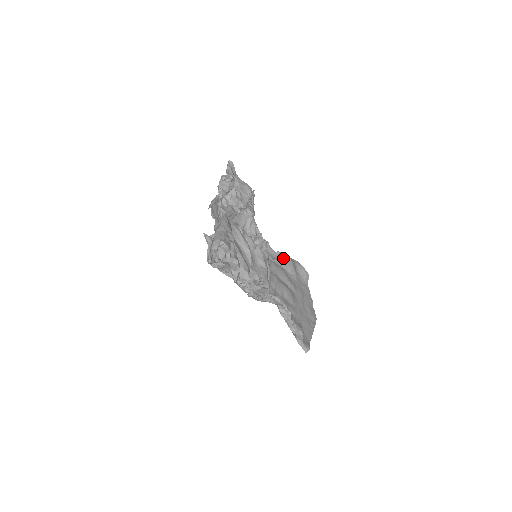
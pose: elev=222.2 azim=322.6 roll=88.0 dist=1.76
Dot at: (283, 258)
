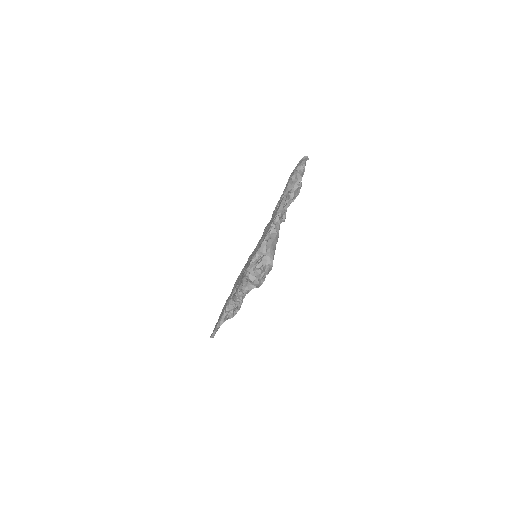
Dot at: occluded
